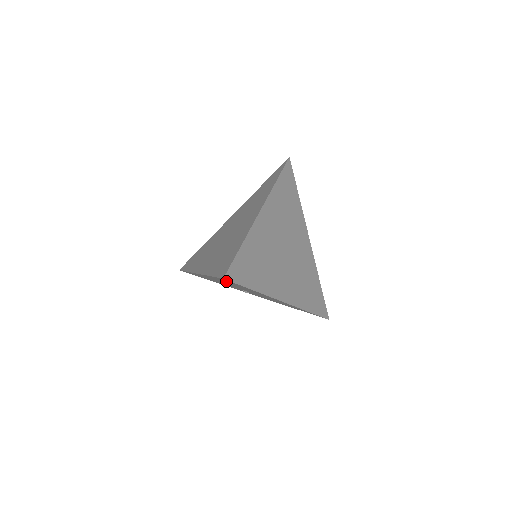
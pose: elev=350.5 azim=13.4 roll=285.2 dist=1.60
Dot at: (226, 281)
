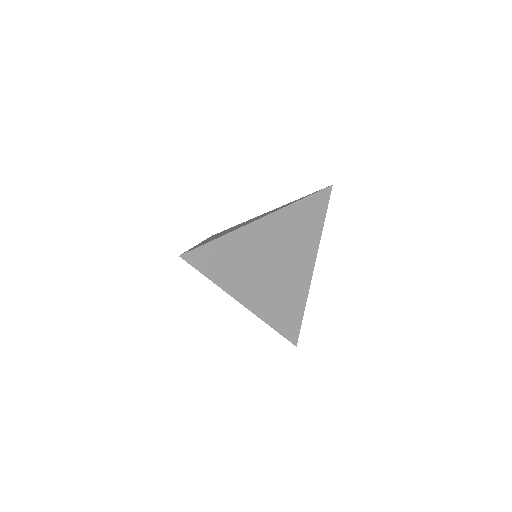
Dot at: occluded
